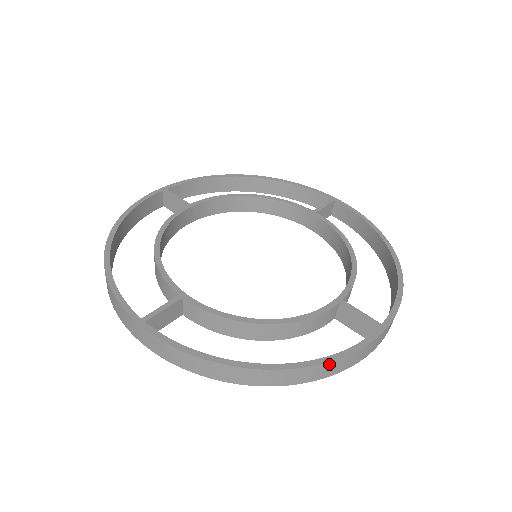
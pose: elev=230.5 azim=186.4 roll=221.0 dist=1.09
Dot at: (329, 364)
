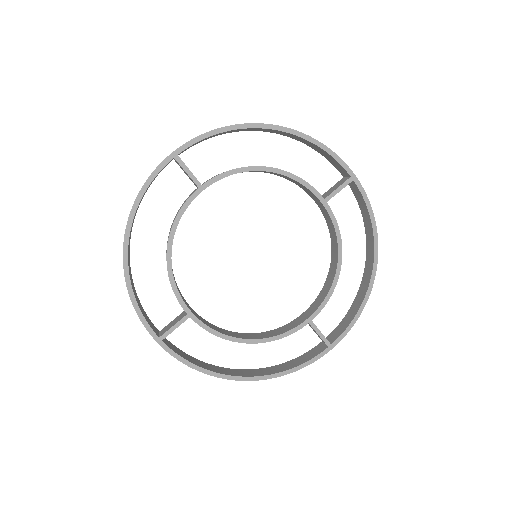
Dot at: (283, 374)
